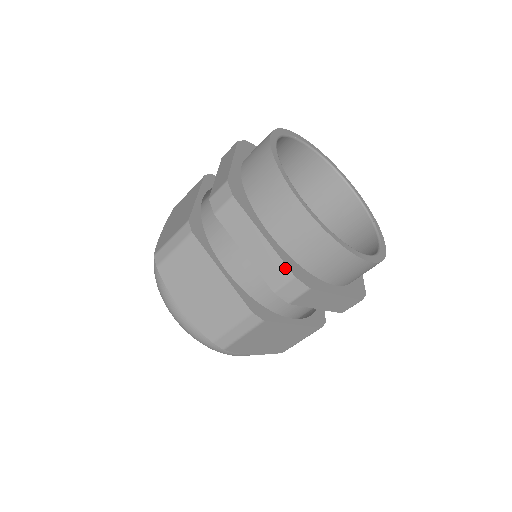
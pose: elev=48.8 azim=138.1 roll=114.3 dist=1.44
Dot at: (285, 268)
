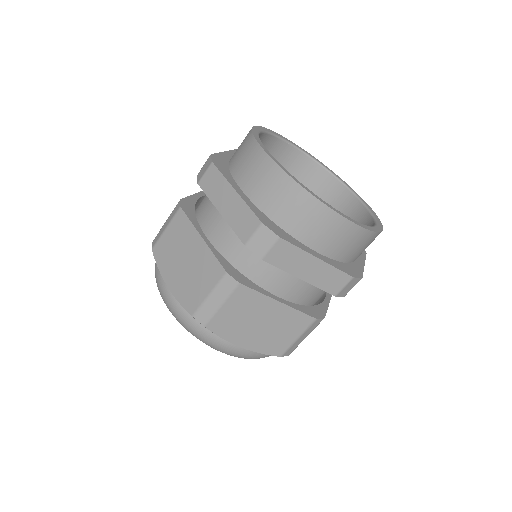
Dot at: (343, 275)
